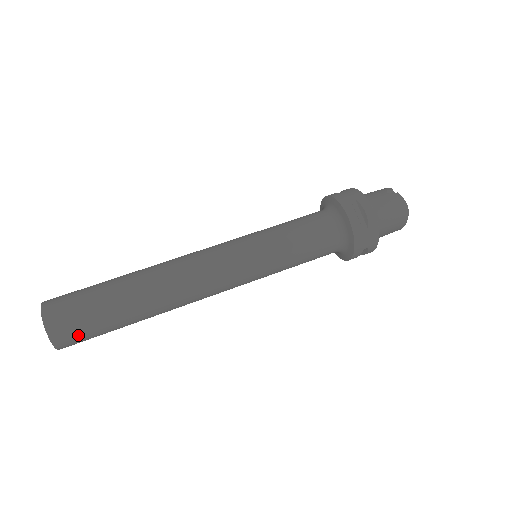
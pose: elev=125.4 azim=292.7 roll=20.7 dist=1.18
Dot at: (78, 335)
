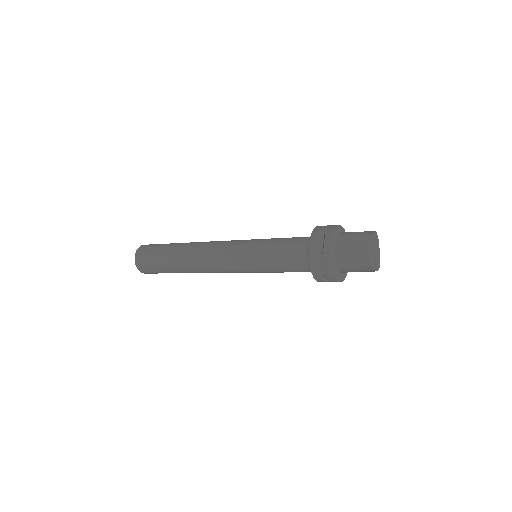
Dot at: (150, 246)
